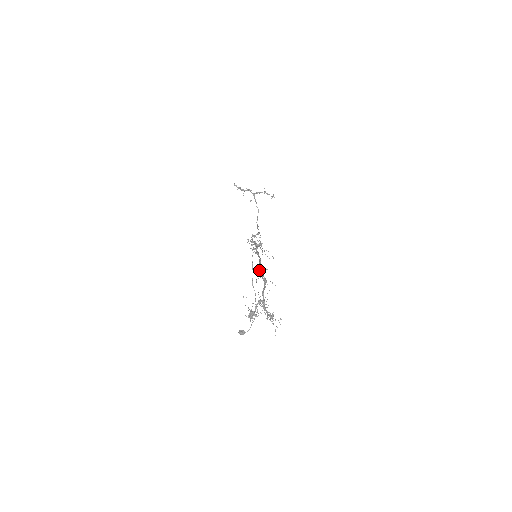
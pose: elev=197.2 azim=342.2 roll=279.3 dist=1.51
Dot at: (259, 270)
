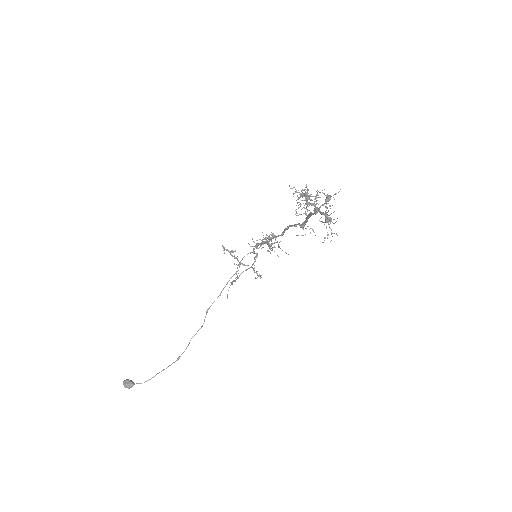
Dot at: occluded
